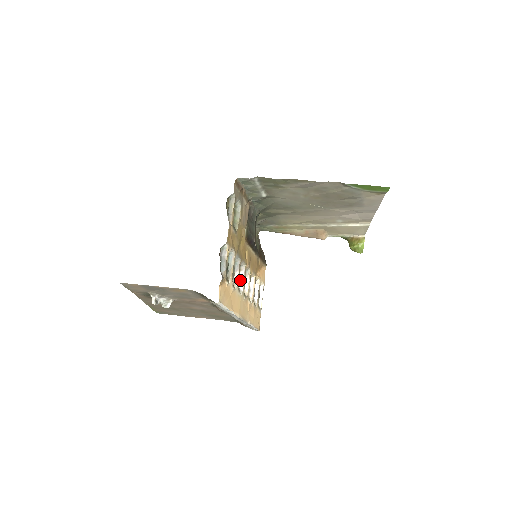
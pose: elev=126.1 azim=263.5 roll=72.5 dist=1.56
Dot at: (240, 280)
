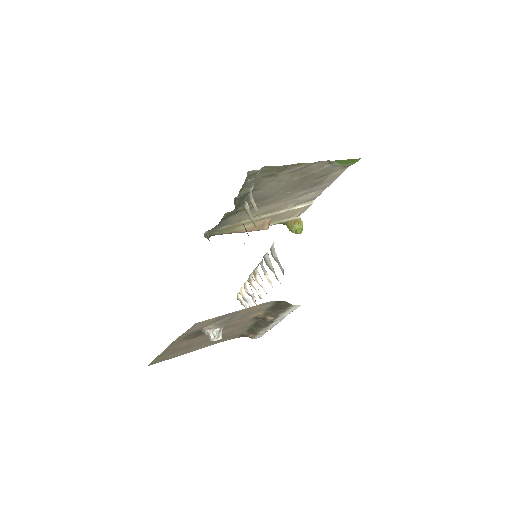
Dot at: (260, 284)
